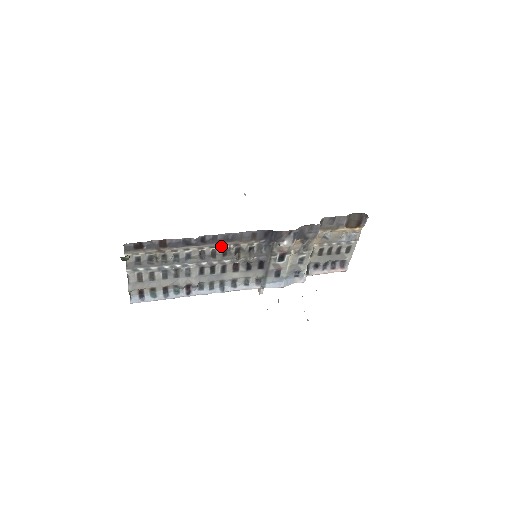
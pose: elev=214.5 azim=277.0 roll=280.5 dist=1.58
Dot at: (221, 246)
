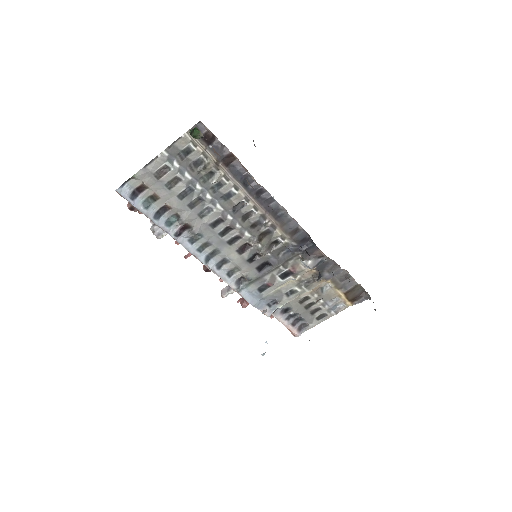
Dot at: (262, 215)
